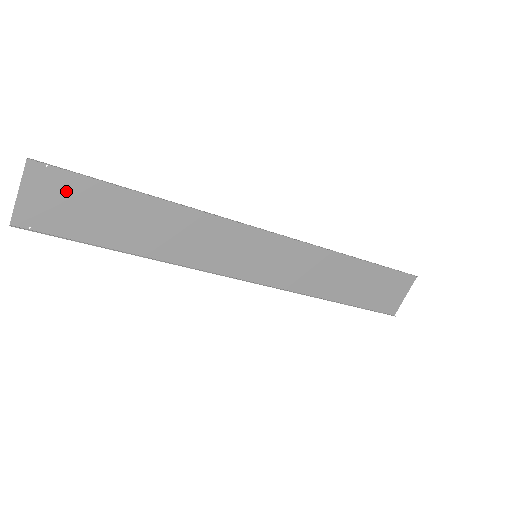
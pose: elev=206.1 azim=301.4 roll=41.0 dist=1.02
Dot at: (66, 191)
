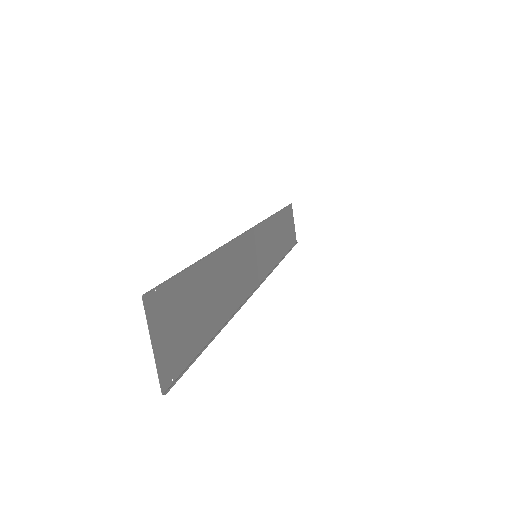
Dot at: (174, 306)
